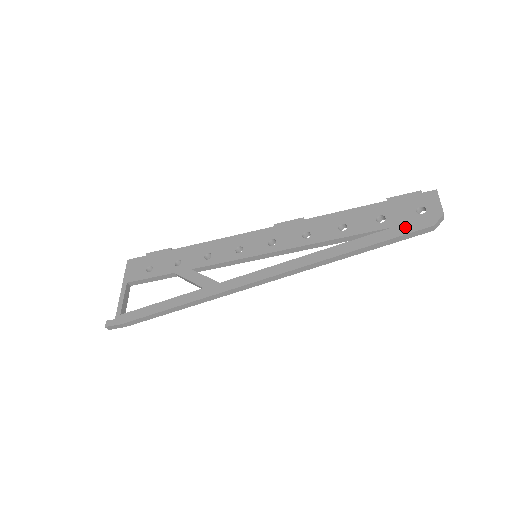
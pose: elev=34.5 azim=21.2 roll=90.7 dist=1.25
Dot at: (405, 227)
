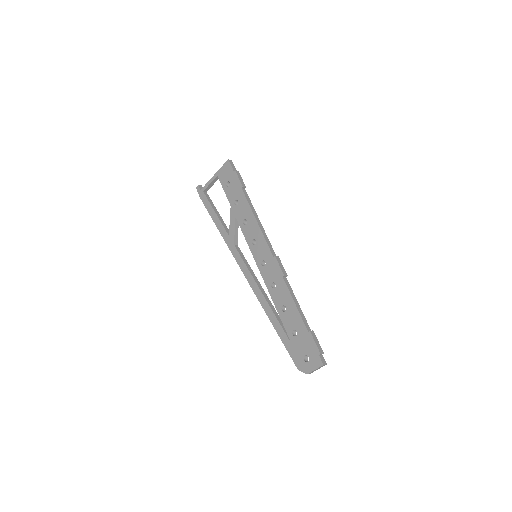
Dot at: (293, 351)
